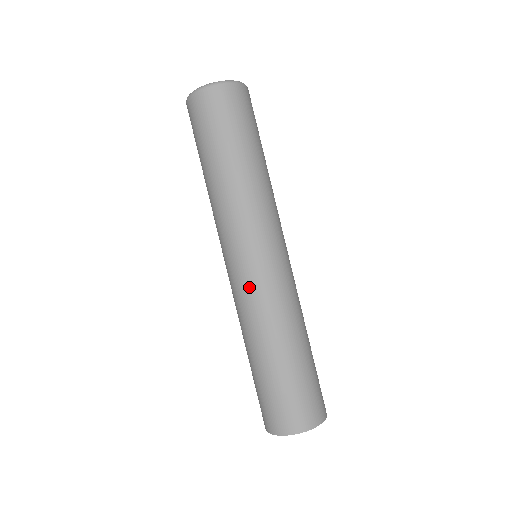
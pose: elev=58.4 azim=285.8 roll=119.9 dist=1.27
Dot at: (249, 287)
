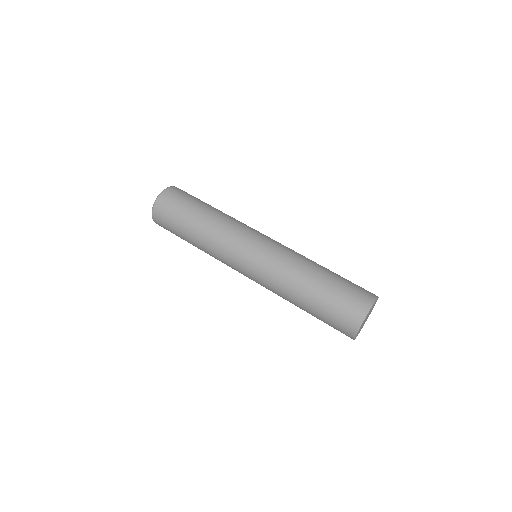
Dot at: (260, 275)
